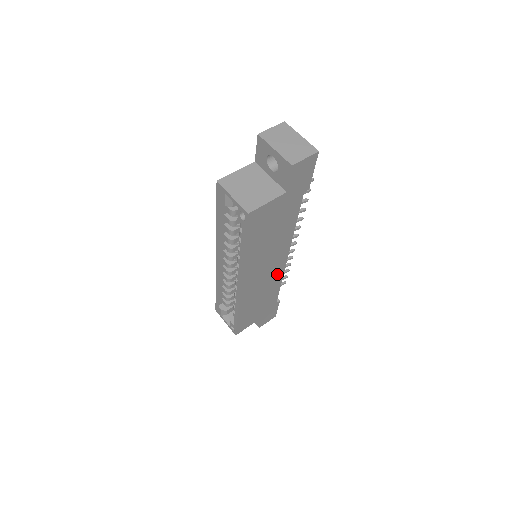
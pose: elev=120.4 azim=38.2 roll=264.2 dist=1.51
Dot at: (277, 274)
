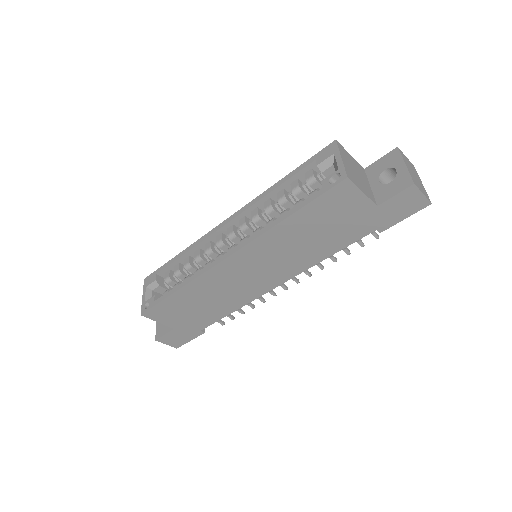
Dot at: (250, 293)
